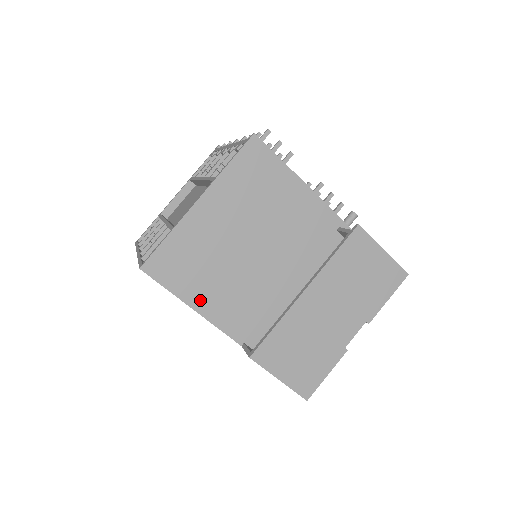
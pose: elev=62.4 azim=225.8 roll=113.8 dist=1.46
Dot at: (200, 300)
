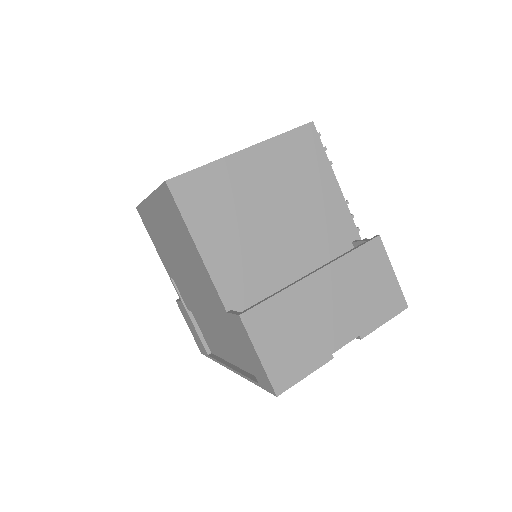
Dot at: (207, 242)
